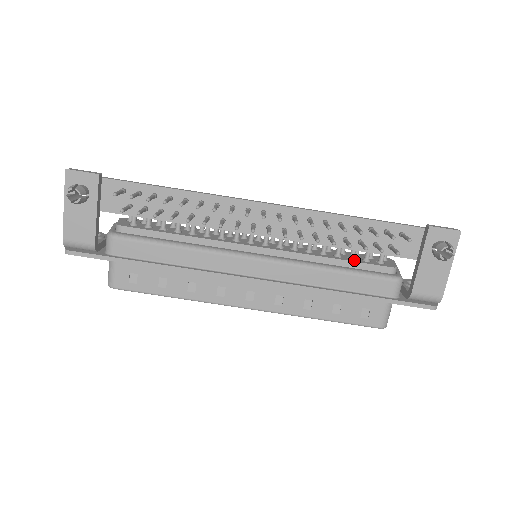
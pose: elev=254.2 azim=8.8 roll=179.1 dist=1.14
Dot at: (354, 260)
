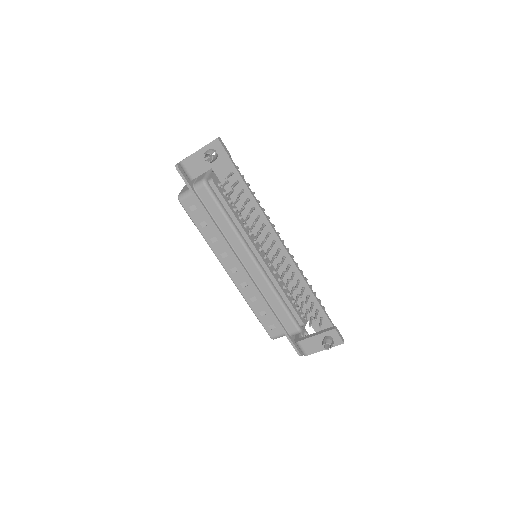
Dot at: (293, 304)
